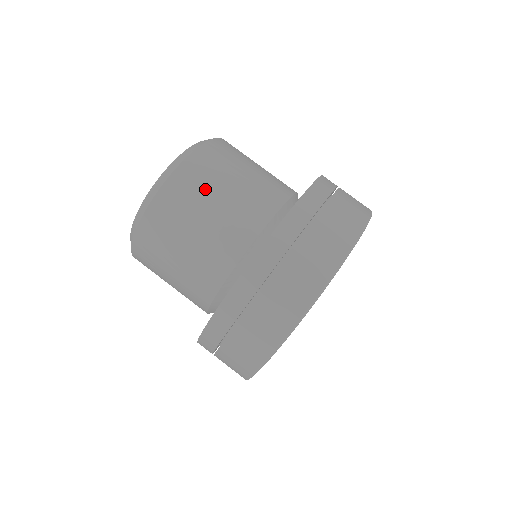
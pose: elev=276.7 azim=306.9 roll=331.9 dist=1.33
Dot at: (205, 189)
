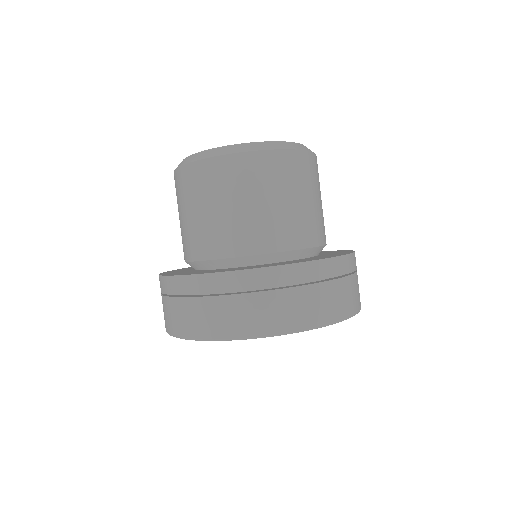
Dot at: (230, 189)
